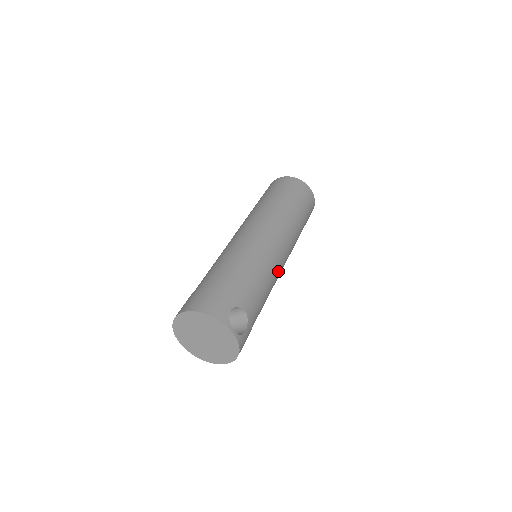
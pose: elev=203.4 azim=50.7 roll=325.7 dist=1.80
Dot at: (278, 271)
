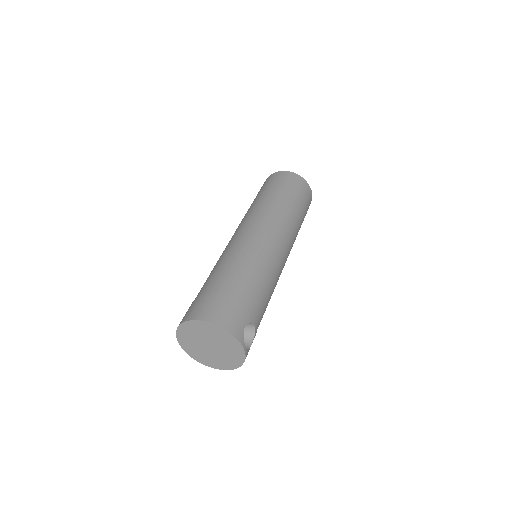
Dot at: occluded
